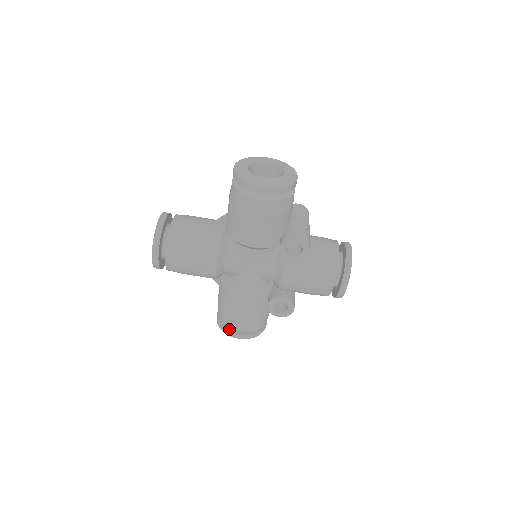
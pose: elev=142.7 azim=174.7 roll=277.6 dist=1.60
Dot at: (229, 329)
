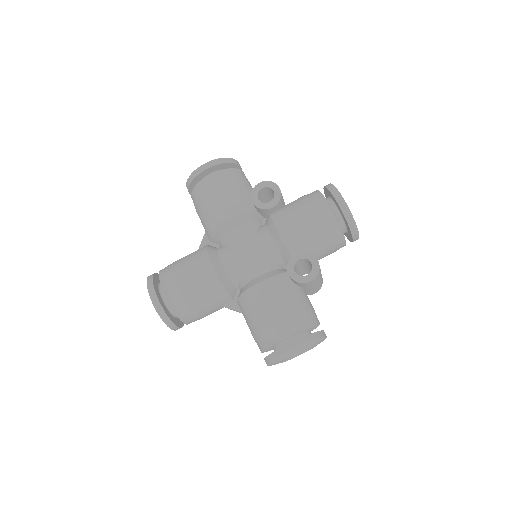
Dot at: (278, 349)
